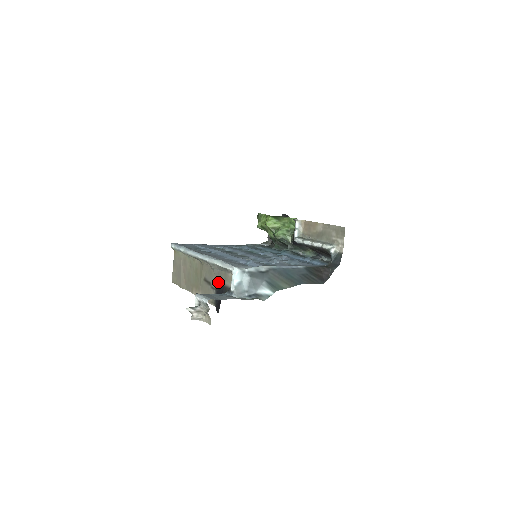
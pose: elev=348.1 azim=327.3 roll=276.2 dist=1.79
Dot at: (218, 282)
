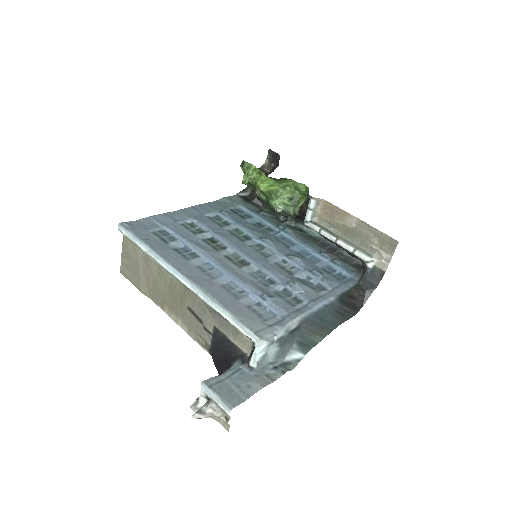
Dot at: (219, 330)
